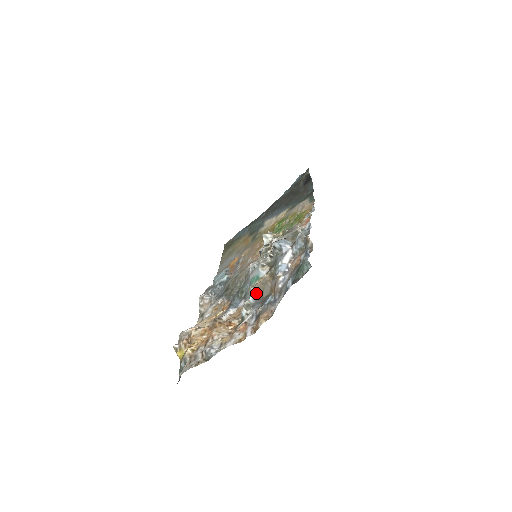
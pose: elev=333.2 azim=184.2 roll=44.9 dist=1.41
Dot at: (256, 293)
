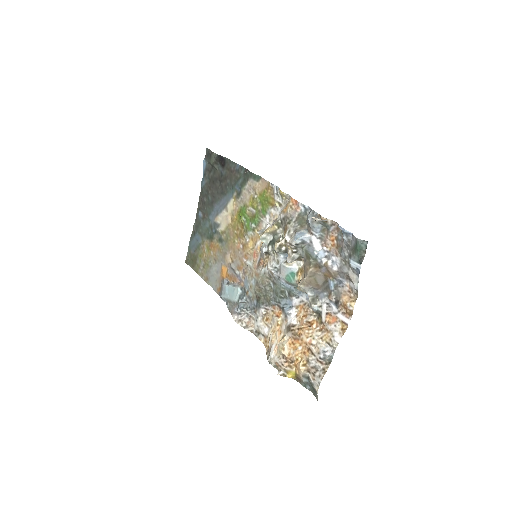
Dot at: (309, 287)
